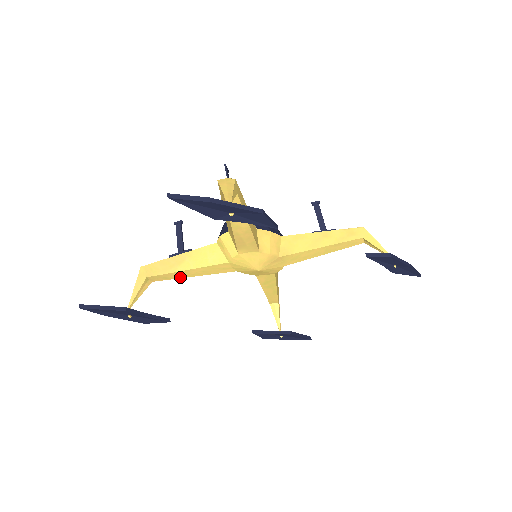
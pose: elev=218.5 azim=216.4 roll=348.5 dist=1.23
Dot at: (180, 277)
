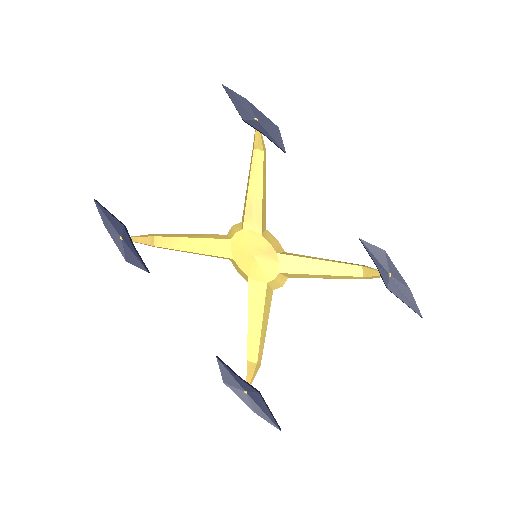
Dot at: (181, 249)
